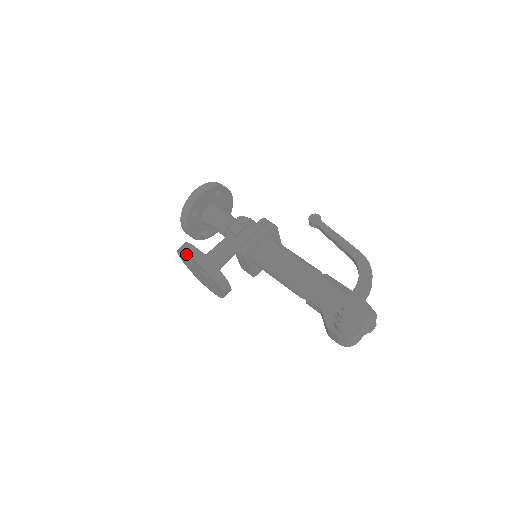
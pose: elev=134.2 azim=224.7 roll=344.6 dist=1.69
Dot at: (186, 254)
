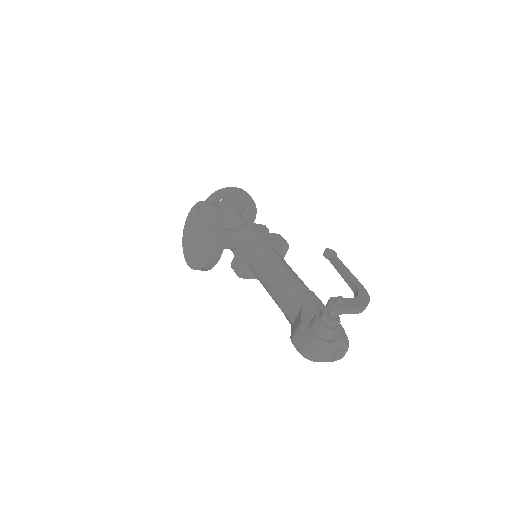
Dot at: (206, 204)
